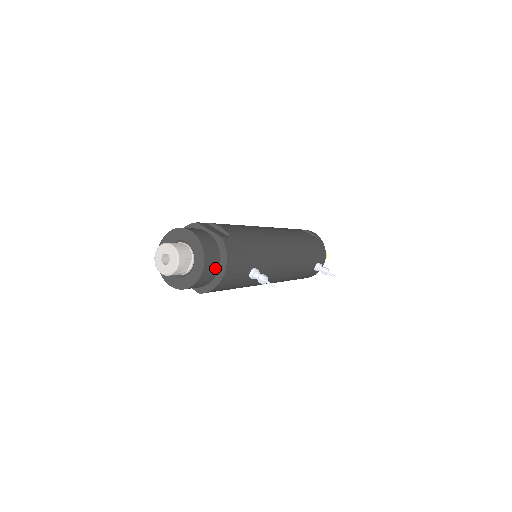
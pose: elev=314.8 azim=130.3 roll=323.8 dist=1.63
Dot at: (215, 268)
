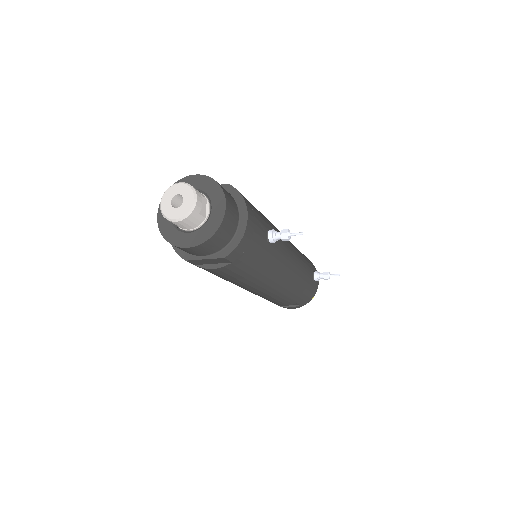
Dot at: (235, 210)
